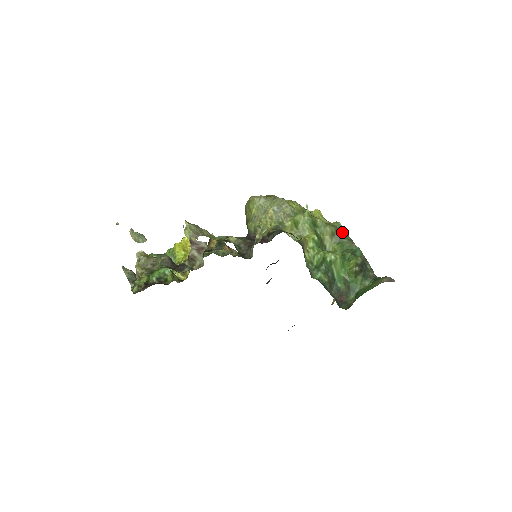
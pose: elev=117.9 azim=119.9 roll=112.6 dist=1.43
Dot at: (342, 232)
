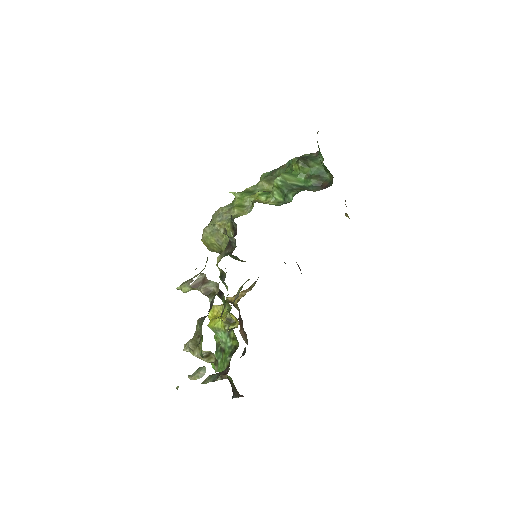
Dot at: (270, 174)
